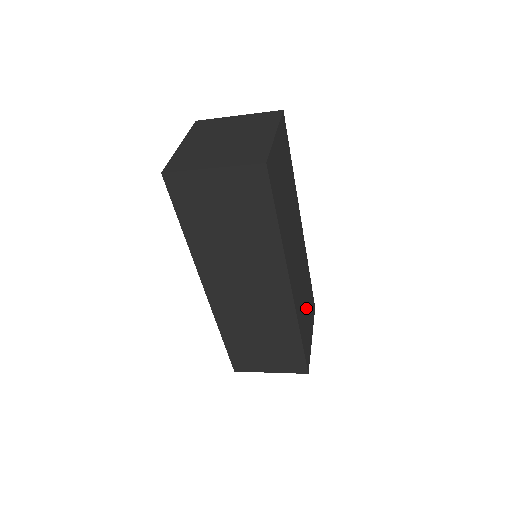
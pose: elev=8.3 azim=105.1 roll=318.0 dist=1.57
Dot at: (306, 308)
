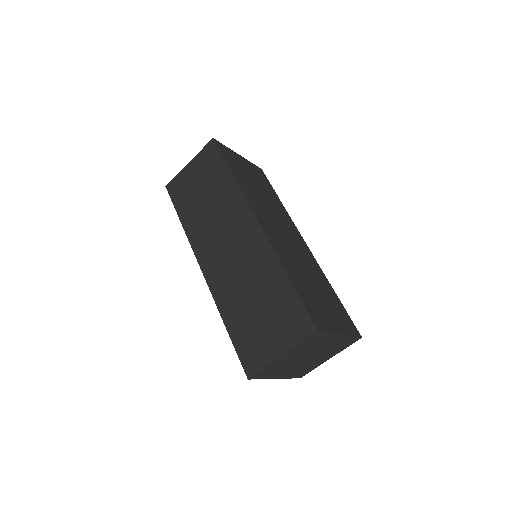
Dot at: (315, 289)
